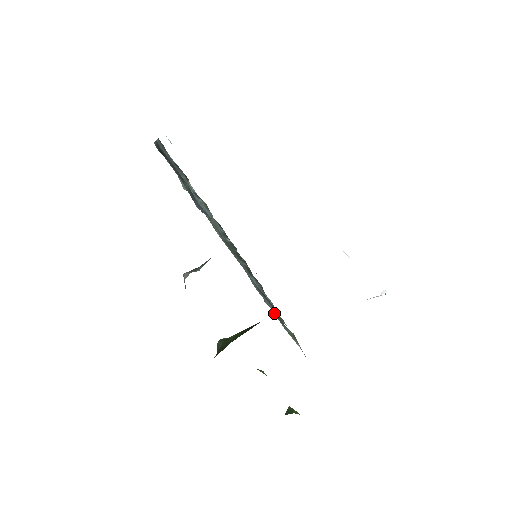
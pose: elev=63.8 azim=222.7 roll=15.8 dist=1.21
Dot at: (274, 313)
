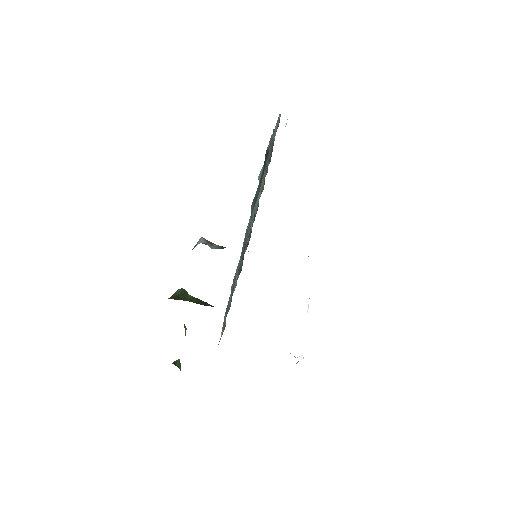
Dot at: occluded
